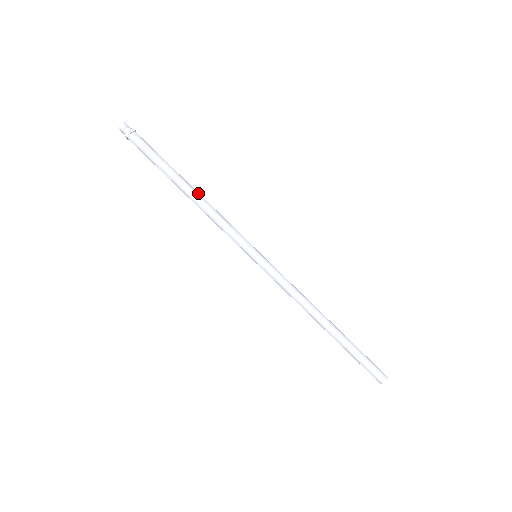
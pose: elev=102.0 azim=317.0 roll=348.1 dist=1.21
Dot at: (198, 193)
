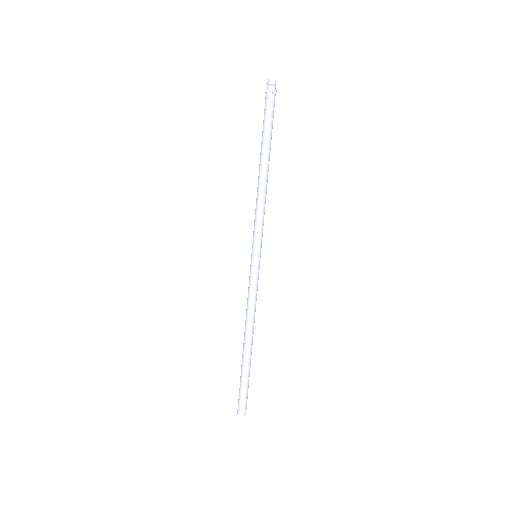
Dot at: (267, 177)
